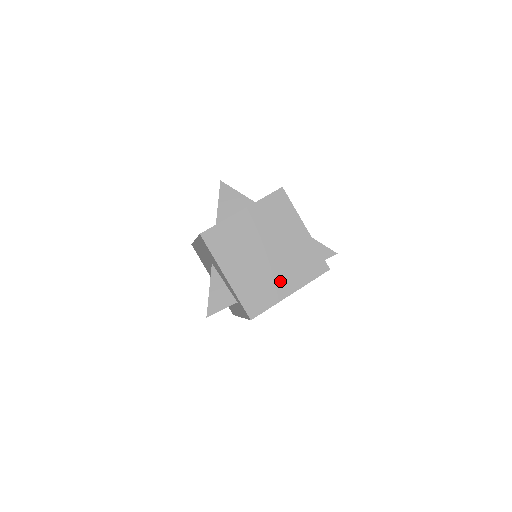
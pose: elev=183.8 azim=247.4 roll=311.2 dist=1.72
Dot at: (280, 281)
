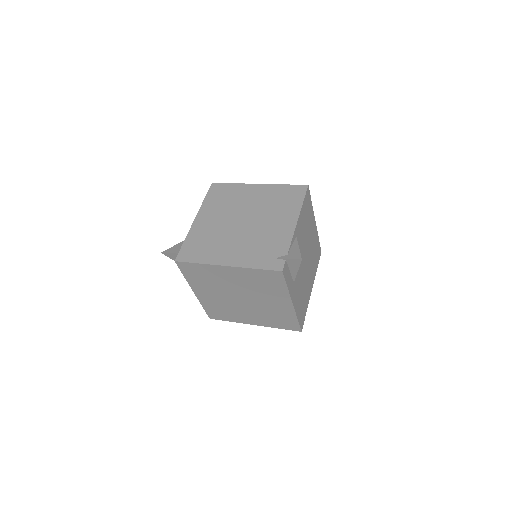
Dot at: (229, 249)
